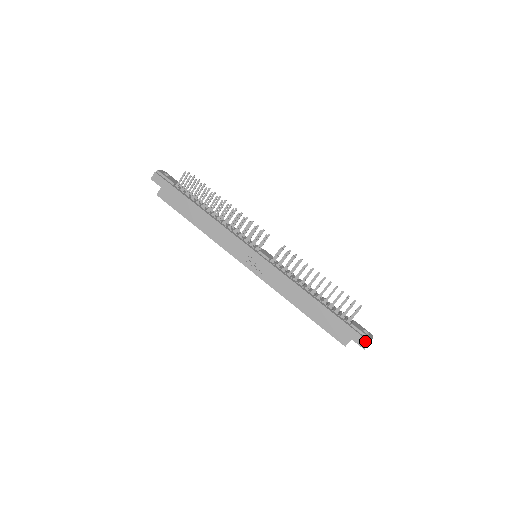
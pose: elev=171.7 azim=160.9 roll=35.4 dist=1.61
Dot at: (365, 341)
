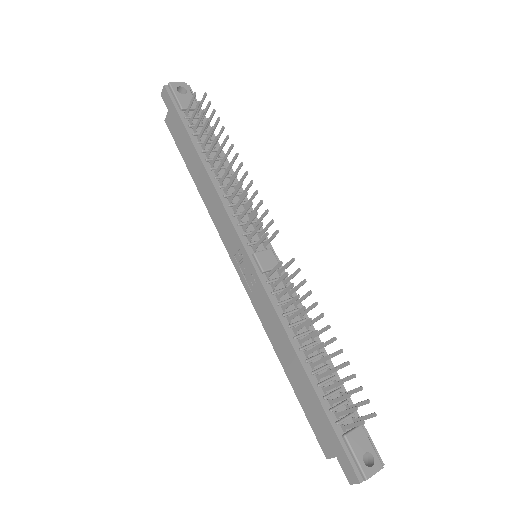
Dot at: (353, 475)
